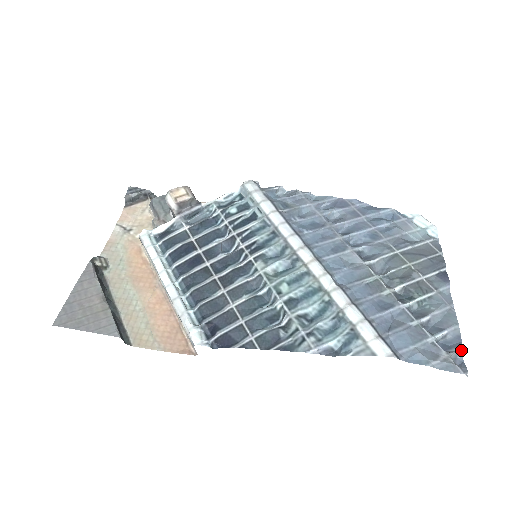
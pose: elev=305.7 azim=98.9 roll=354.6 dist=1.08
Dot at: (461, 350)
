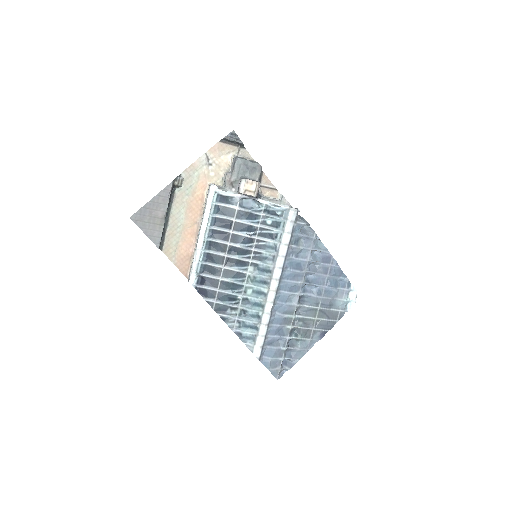
Dot at: (288, 369)
